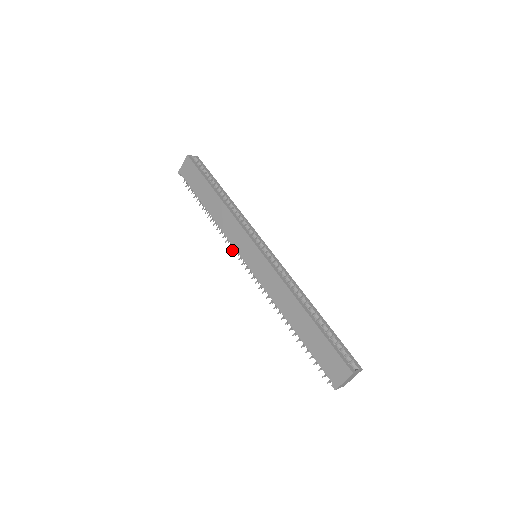
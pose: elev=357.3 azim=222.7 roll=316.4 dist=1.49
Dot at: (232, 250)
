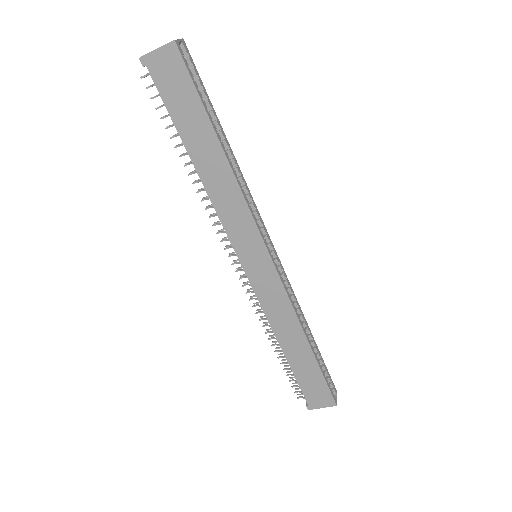
Dot at: (218, 233)
